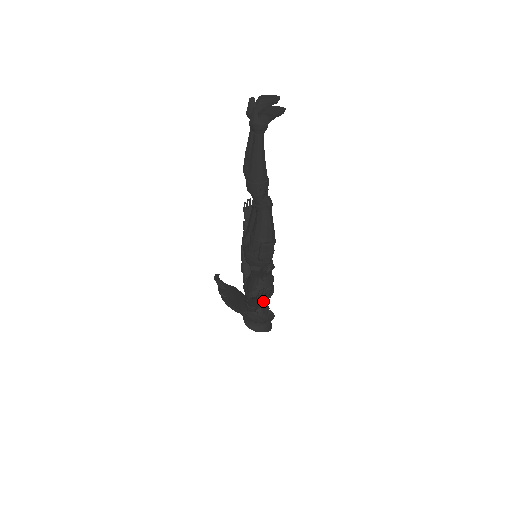
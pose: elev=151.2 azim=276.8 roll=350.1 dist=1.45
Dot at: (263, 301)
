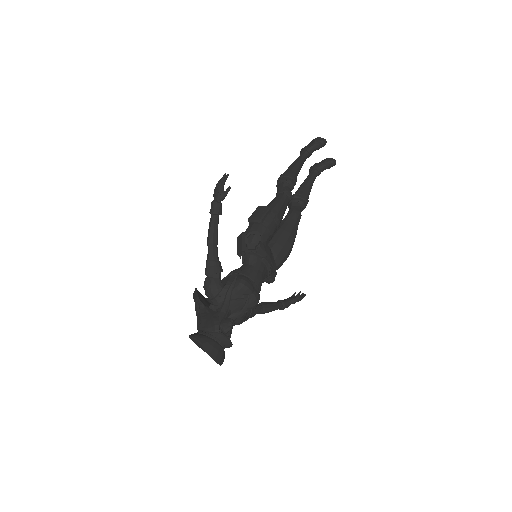
Dot at: (216, 200)
